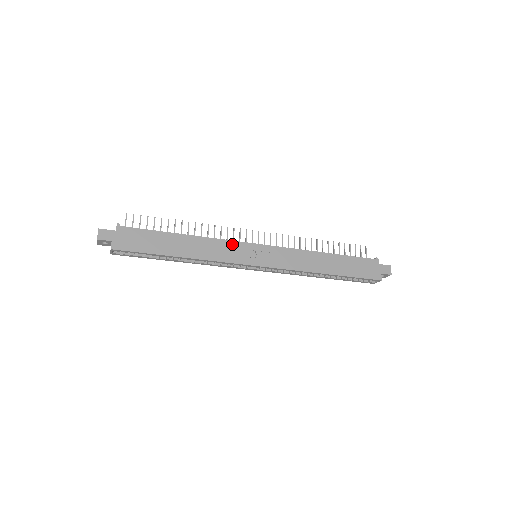
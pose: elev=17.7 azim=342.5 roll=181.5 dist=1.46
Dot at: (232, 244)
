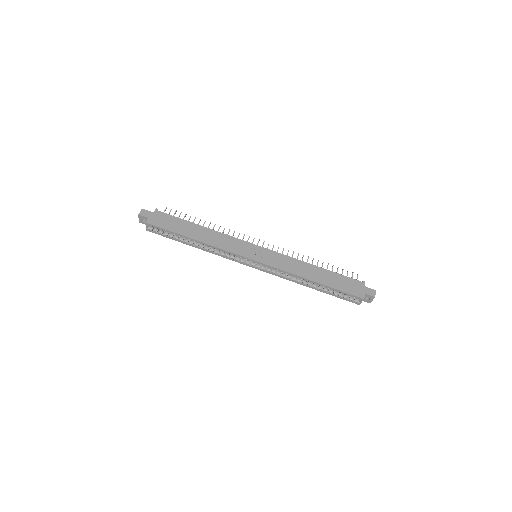
Dot at: (238, 241)
